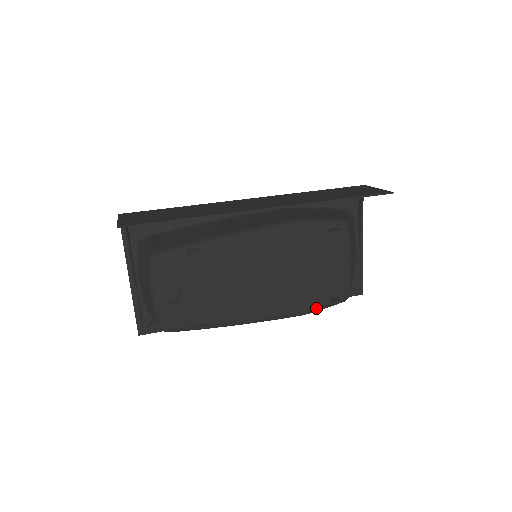
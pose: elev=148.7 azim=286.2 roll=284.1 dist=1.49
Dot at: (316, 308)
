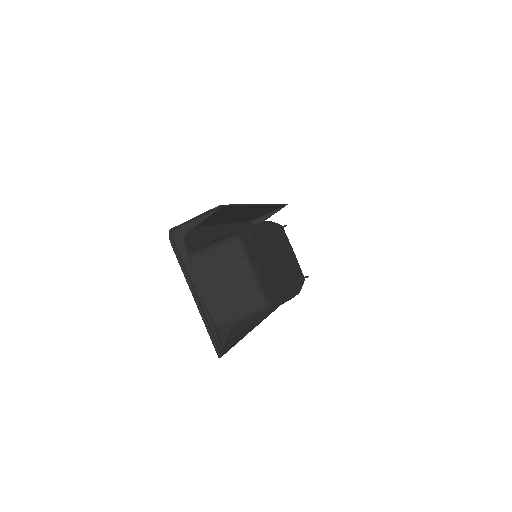
Dot at: (301, 286)
